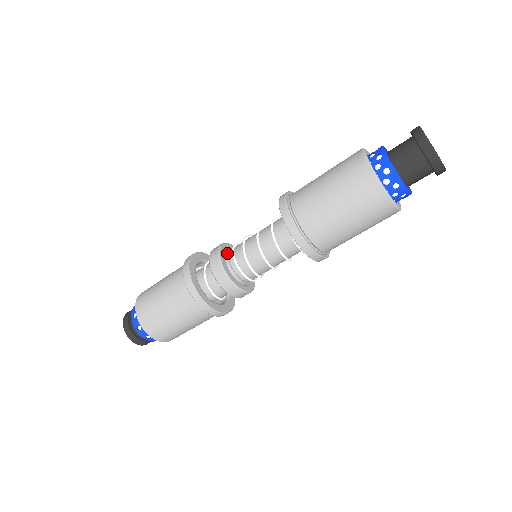
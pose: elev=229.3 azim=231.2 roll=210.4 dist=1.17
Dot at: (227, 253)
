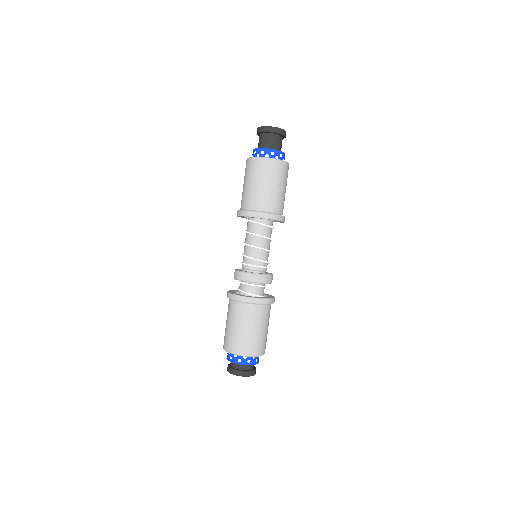
Dot at: occluded
